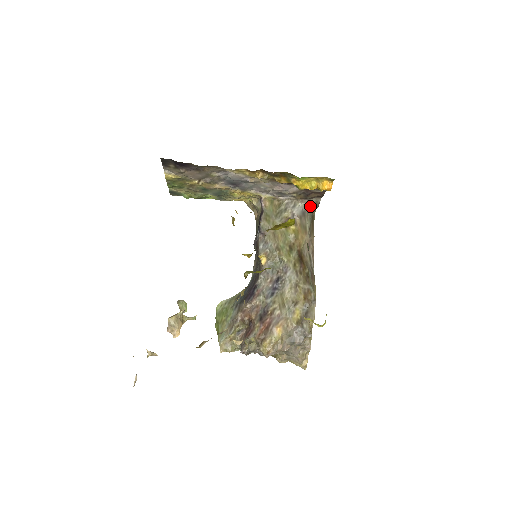
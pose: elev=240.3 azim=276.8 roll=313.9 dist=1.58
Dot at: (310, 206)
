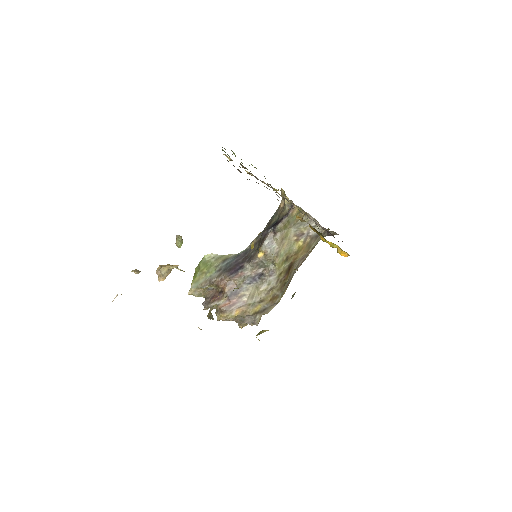
Dot at: (326, 233)
